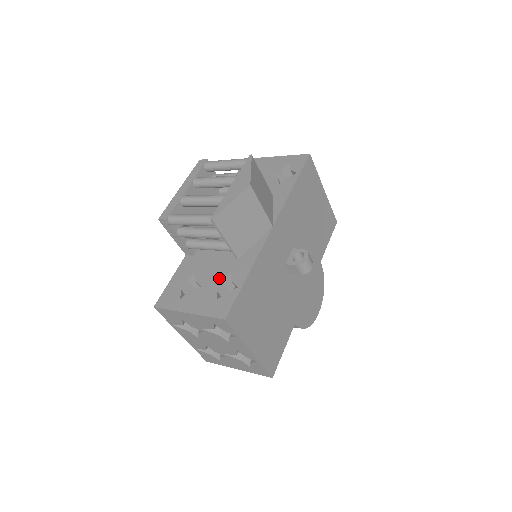
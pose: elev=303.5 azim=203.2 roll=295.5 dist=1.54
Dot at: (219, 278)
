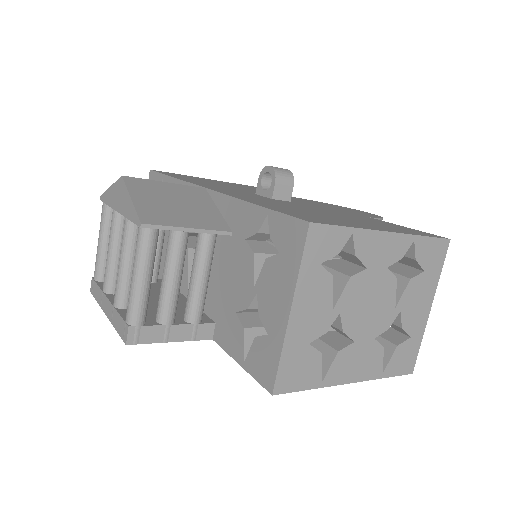
Dot at: (250, 260)
